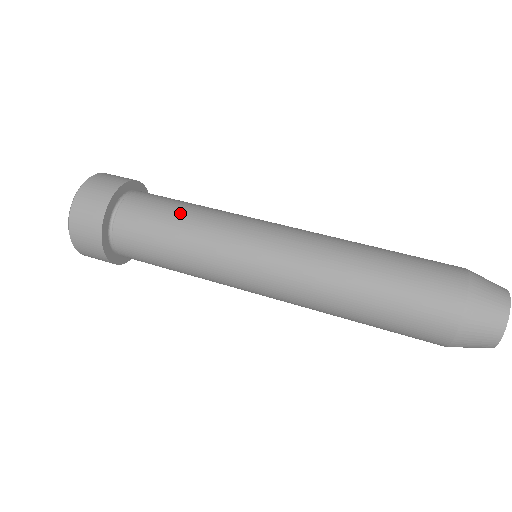
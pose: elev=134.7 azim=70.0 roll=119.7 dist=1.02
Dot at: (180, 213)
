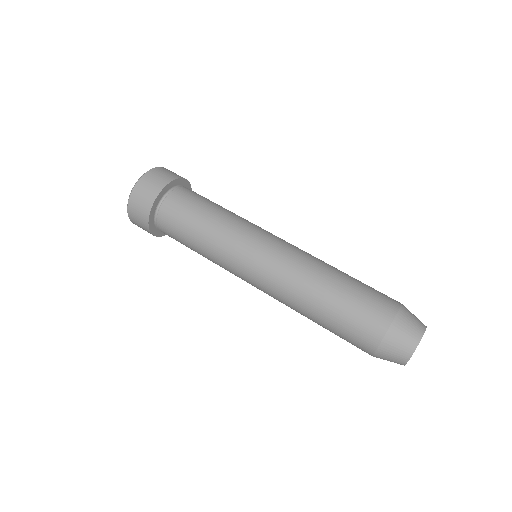
Dot at: (196, 231)
